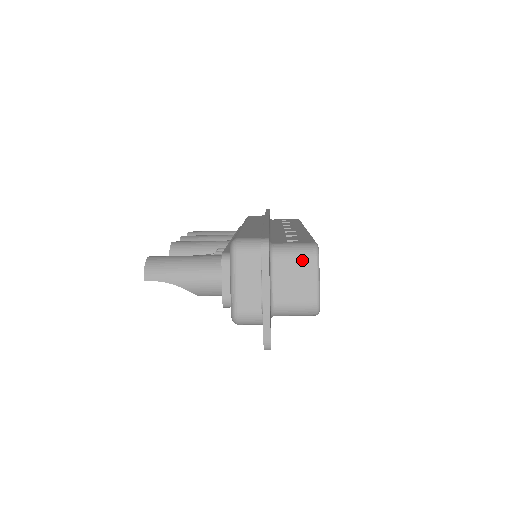
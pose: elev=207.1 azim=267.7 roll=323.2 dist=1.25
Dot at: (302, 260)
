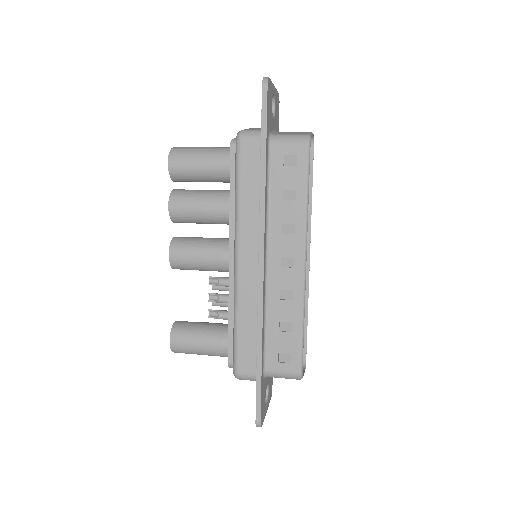
Dot at: occluded
